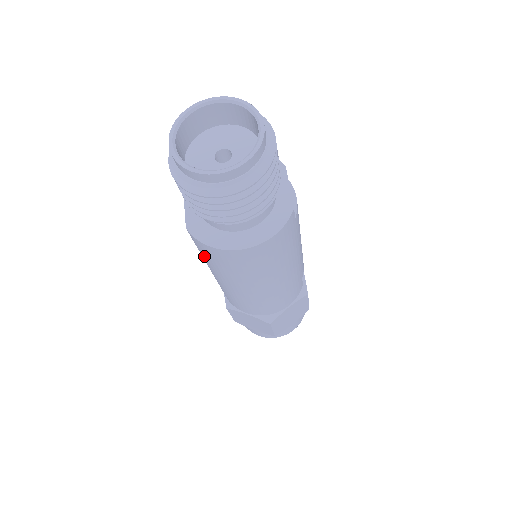
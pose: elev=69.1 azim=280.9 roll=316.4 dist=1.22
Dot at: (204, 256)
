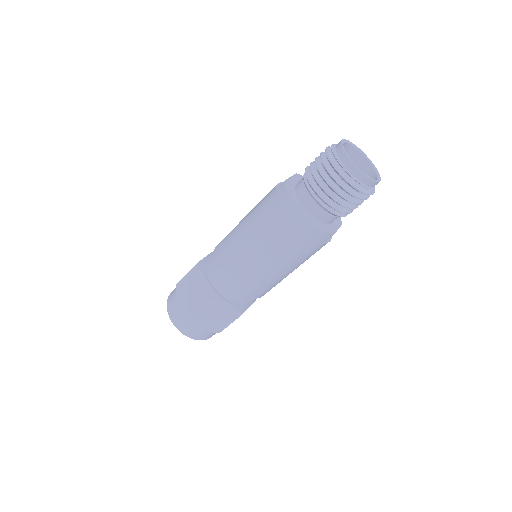
Dot at: (265, 205)
